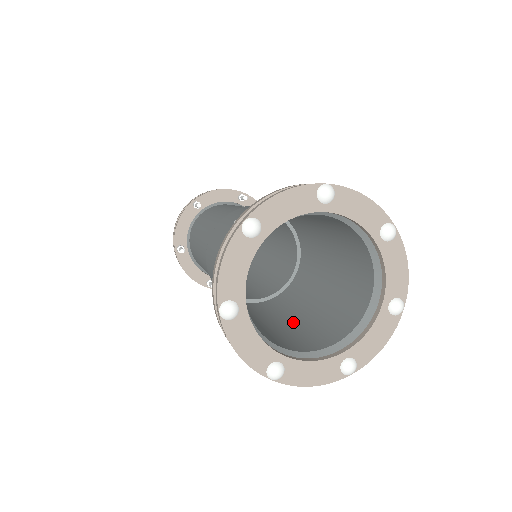
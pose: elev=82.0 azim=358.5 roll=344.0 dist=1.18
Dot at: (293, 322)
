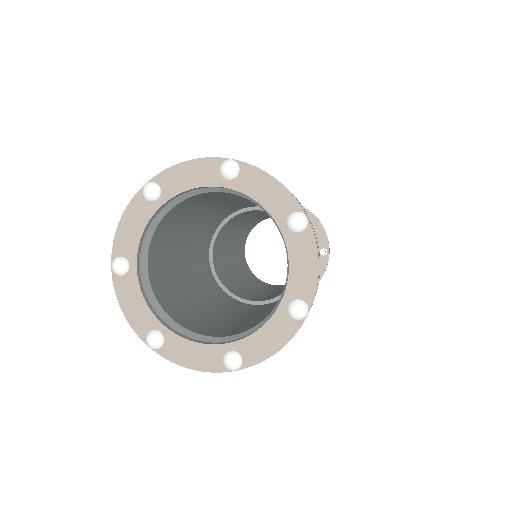
Dot at: (242, 319)
